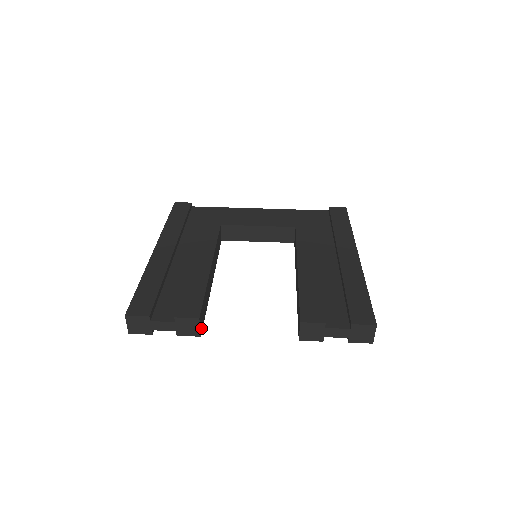
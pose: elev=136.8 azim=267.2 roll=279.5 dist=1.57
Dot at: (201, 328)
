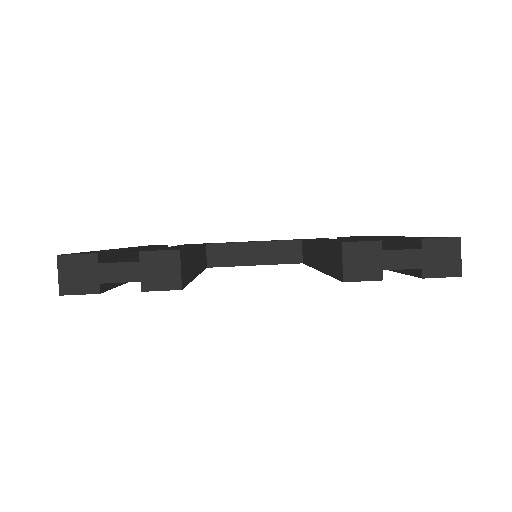
Dot at: (182, 280)
